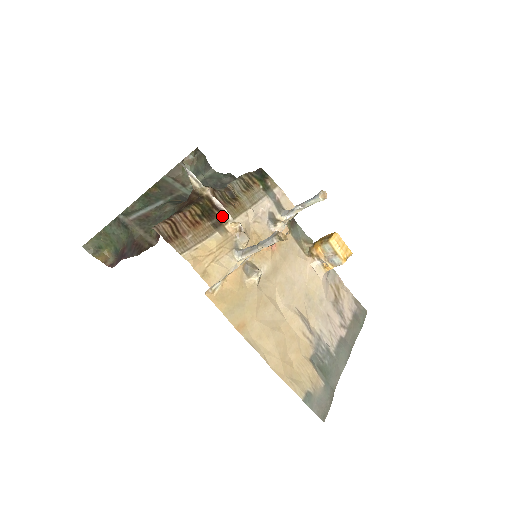
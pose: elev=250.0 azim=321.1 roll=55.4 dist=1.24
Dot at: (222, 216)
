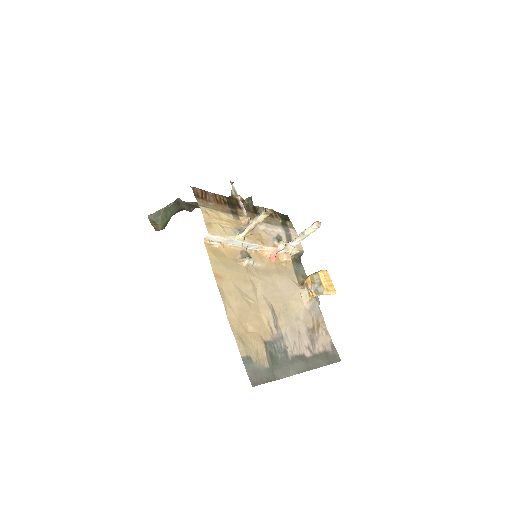
Dot at: (241, 212)
